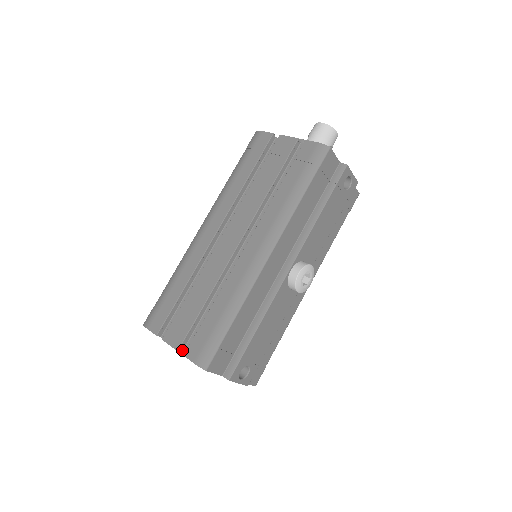
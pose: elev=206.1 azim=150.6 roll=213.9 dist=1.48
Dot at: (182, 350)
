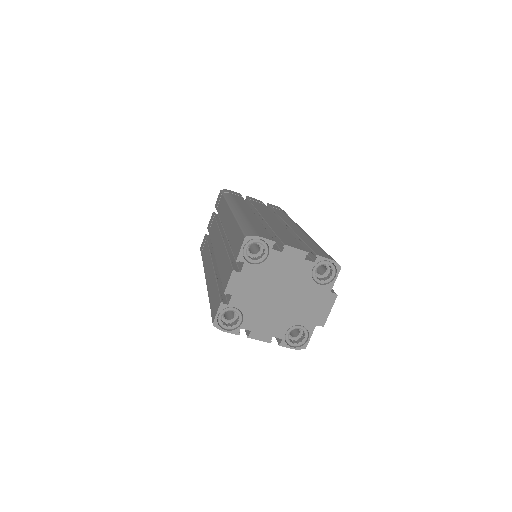
Dot at: (304, 257)
